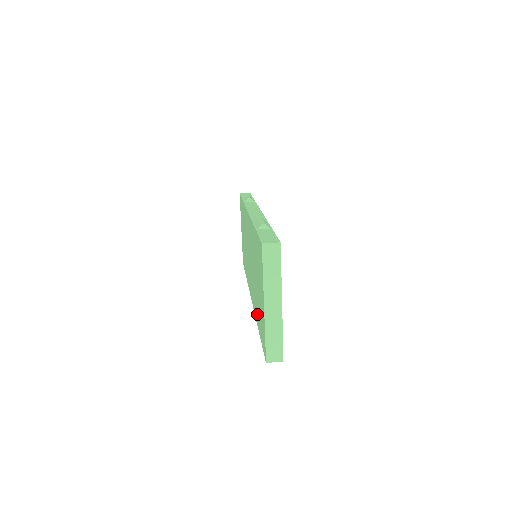
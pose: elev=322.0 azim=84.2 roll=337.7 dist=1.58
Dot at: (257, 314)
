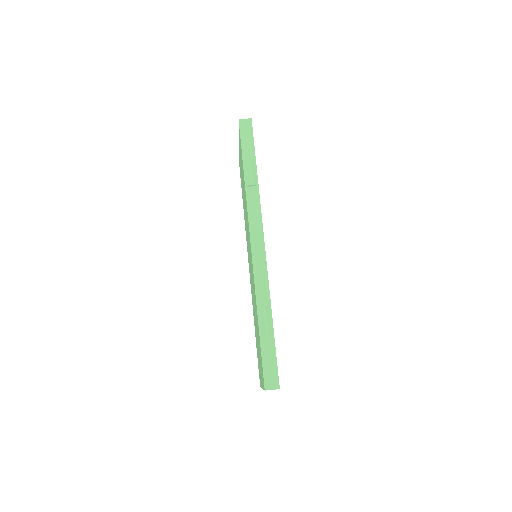
Dot at: occluded
